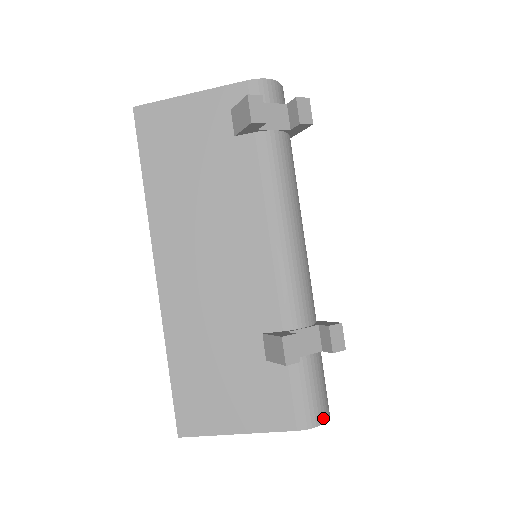
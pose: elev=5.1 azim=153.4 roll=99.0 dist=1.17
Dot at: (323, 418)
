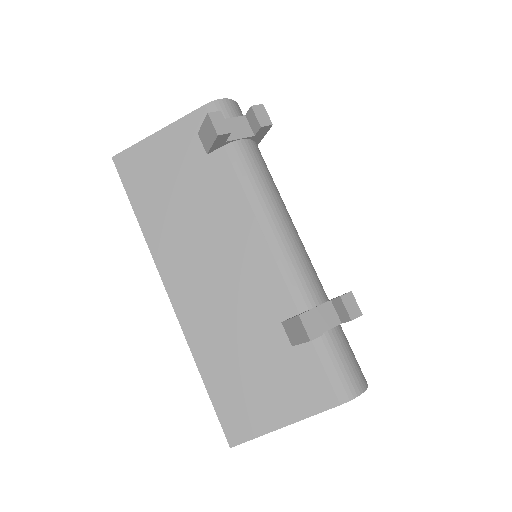
Dot at: (362, 387)
